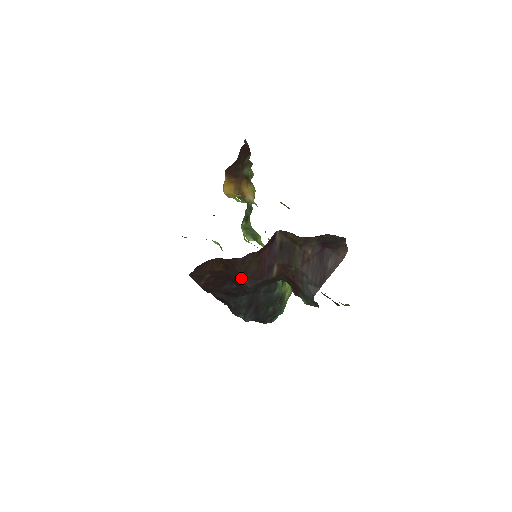
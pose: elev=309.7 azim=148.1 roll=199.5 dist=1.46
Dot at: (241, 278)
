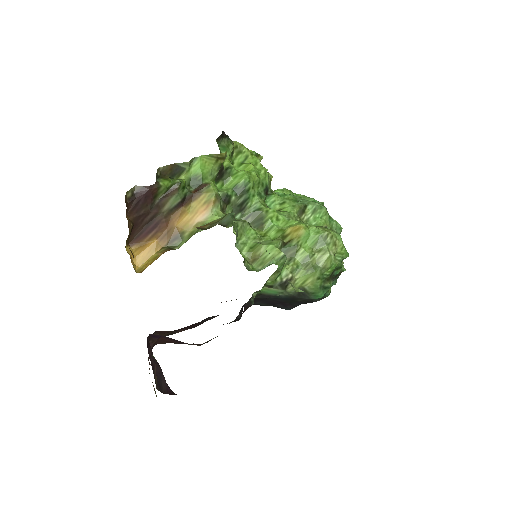
Dot at: occluded
